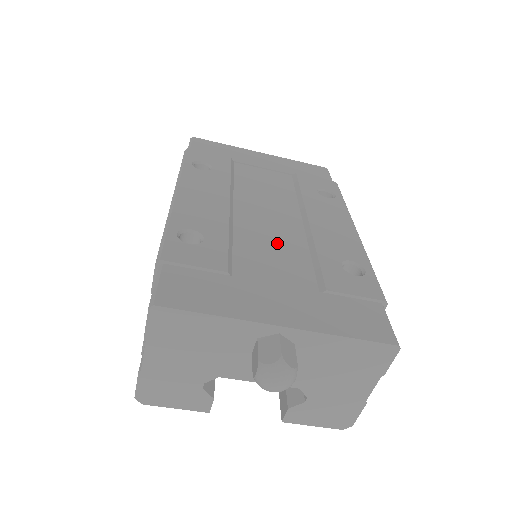
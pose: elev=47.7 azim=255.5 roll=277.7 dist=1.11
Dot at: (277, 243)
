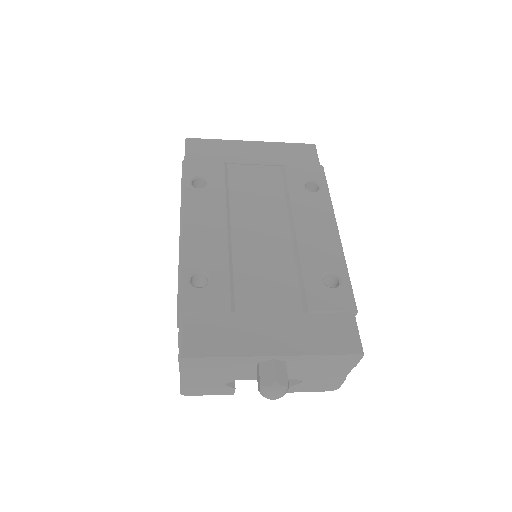
Dot at: (269, 264)
